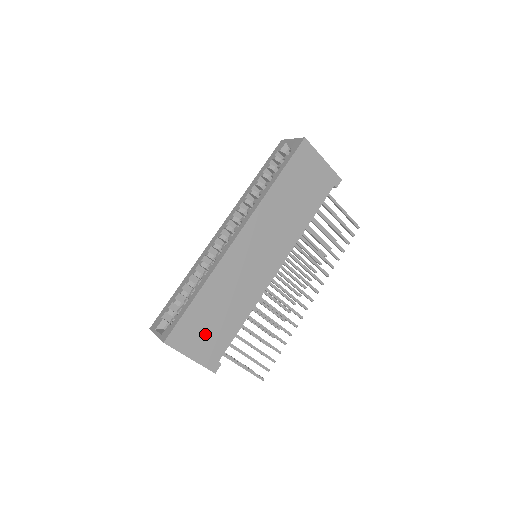
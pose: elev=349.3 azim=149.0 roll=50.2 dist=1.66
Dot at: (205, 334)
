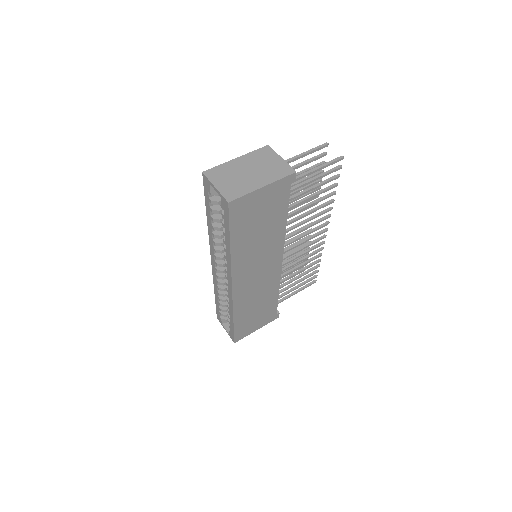
Dot at: (256, 320)
